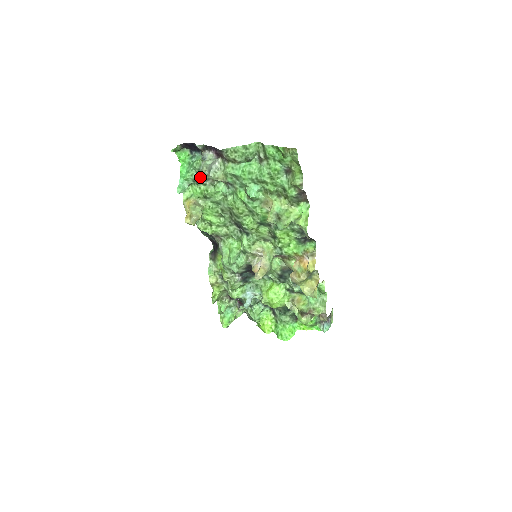
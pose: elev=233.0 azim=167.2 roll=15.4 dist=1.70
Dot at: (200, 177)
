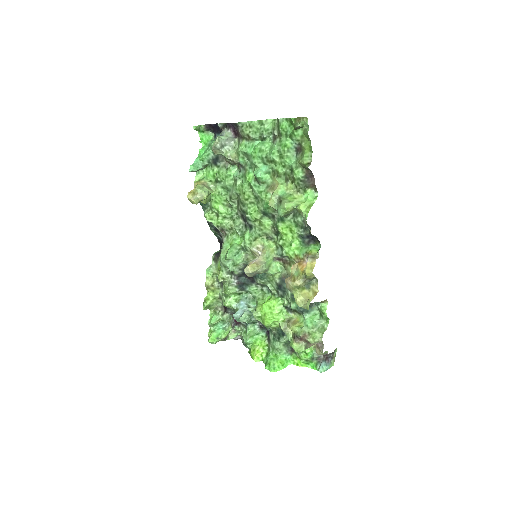
Dot at: (215, 157)
